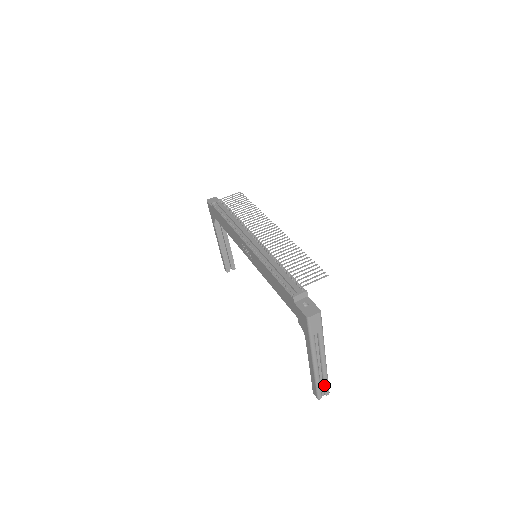
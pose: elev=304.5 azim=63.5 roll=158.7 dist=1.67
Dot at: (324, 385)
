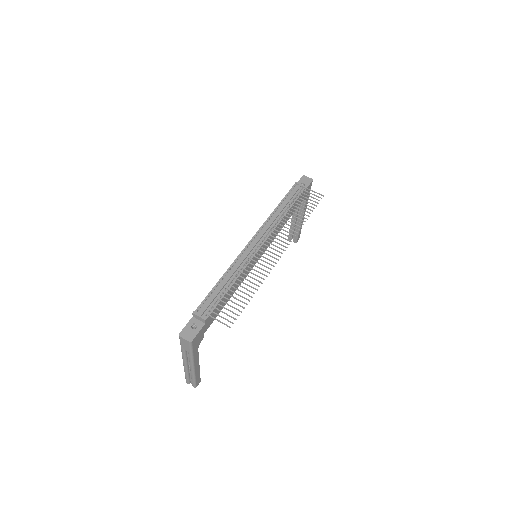
Dot at: (192, 380)
